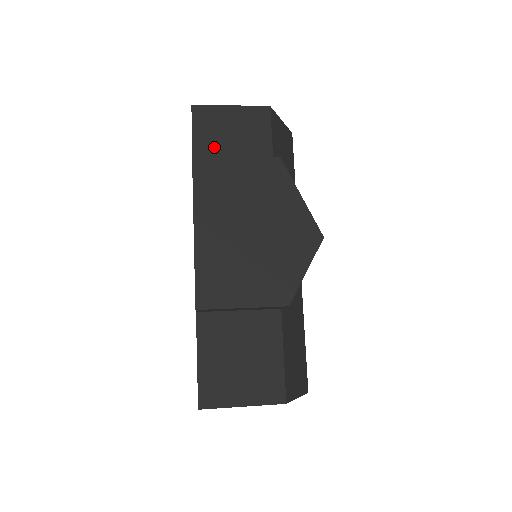
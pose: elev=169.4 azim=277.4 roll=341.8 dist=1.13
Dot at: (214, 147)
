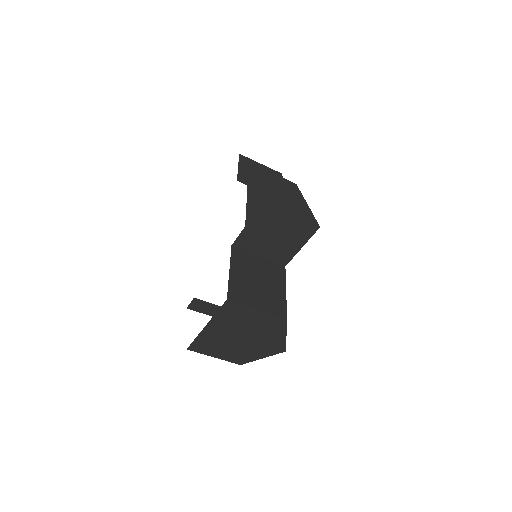
Dot at: occluded
